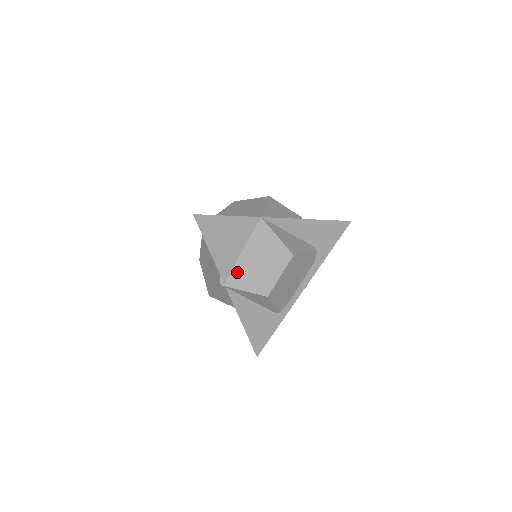
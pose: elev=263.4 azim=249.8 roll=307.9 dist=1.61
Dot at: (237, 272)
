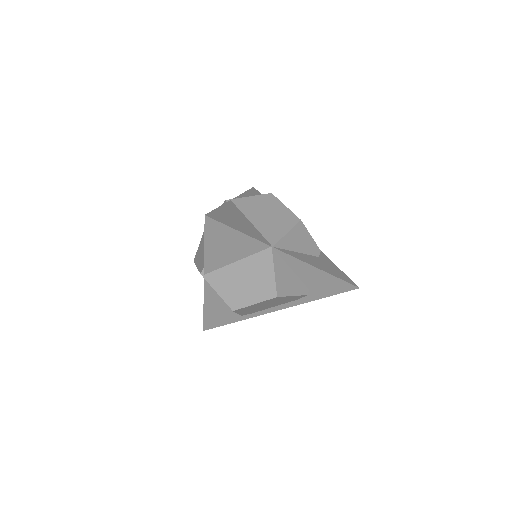
Dot at: (221, 274)
